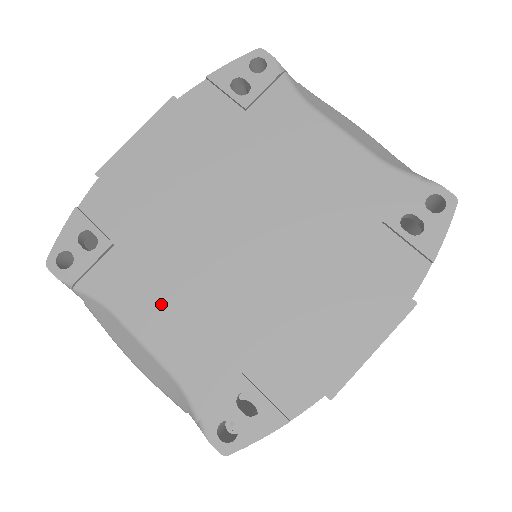
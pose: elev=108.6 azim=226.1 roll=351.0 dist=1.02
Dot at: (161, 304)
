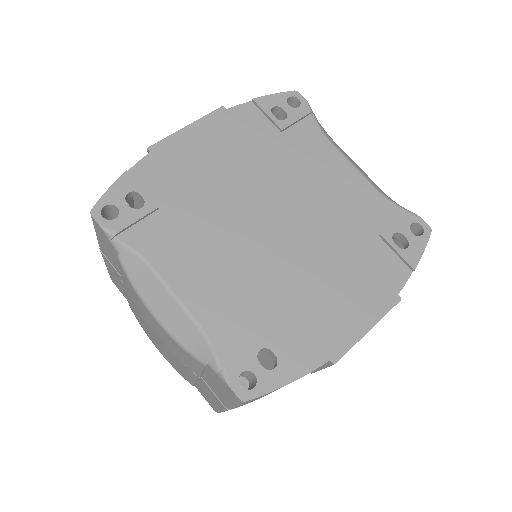
Dot at: (196, 266)
